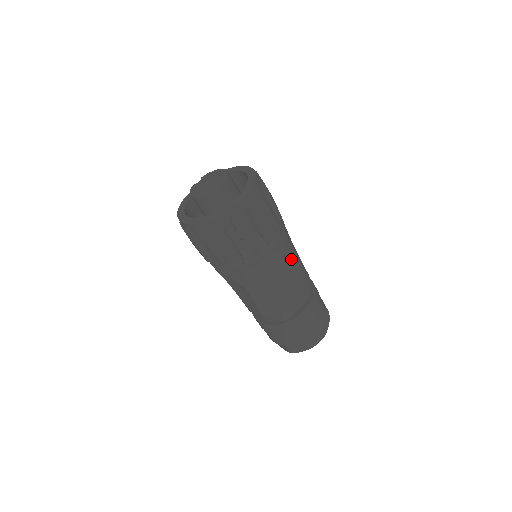
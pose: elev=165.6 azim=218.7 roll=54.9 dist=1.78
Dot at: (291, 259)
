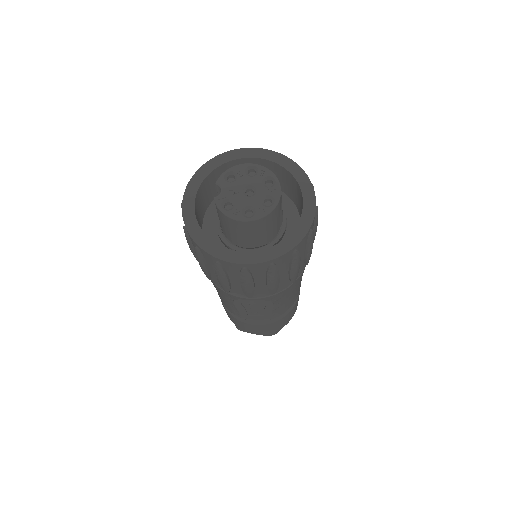
Dot at: occluded
